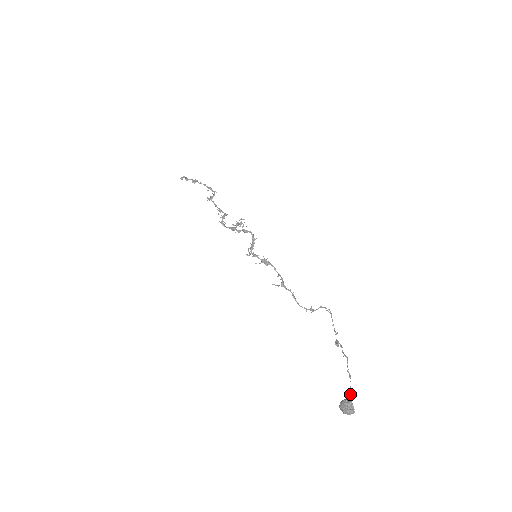
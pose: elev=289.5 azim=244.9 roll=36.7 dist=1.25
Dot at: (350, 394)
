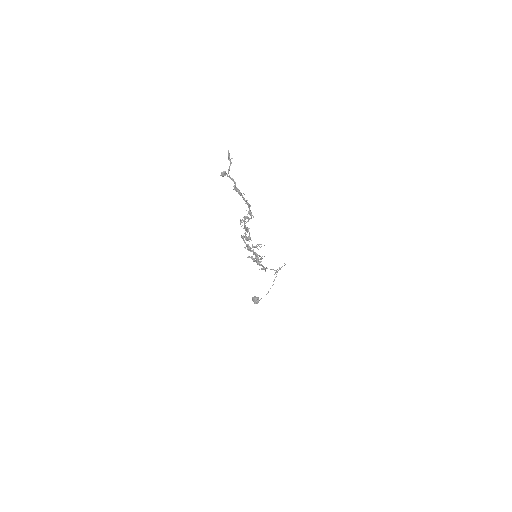
Dot at: occluded
